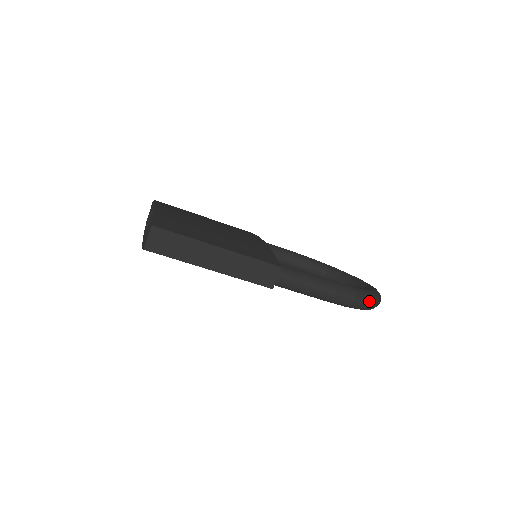
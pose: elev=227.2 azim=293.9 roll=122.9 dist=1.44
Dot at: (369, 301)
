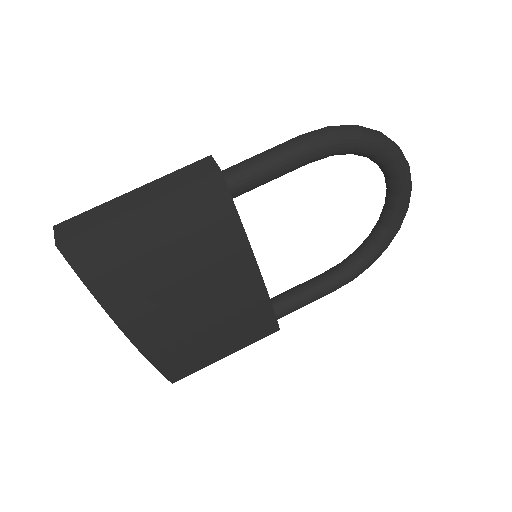
Dot at: (356, 126)
